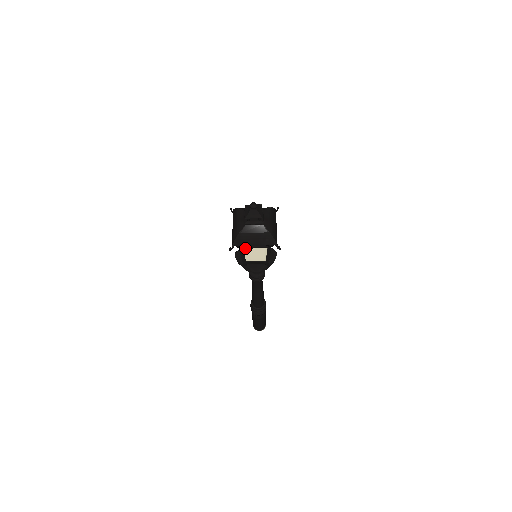
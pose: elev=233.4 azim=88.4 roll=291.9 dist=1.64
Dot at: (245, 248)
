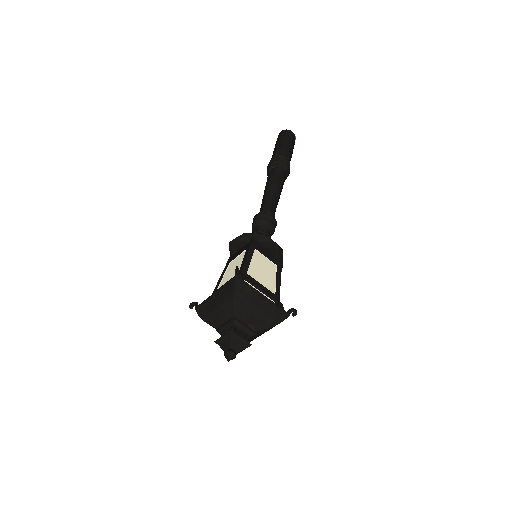
Dot at: occluded
